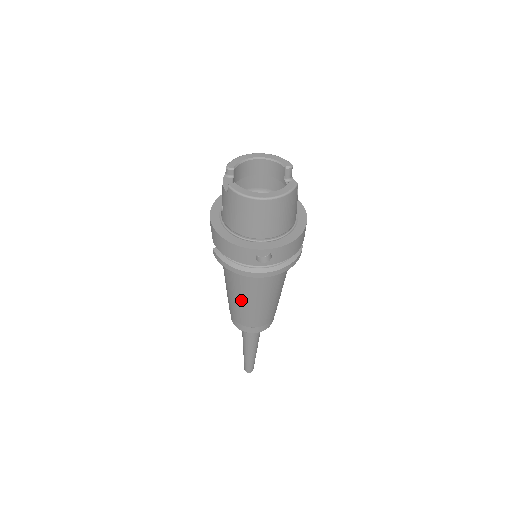
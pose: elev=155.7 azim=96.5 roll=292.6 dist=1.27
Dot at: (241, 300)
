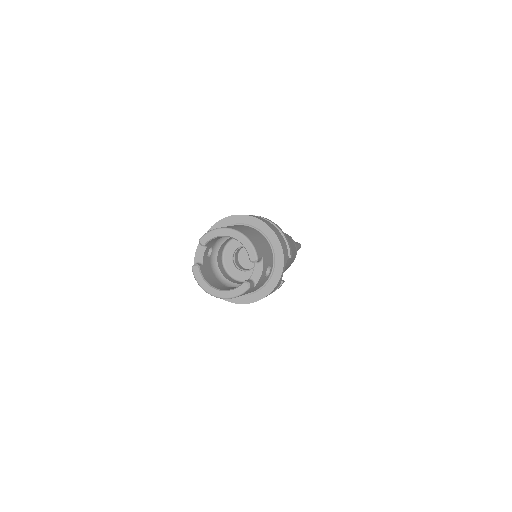
Dot at: occluded
